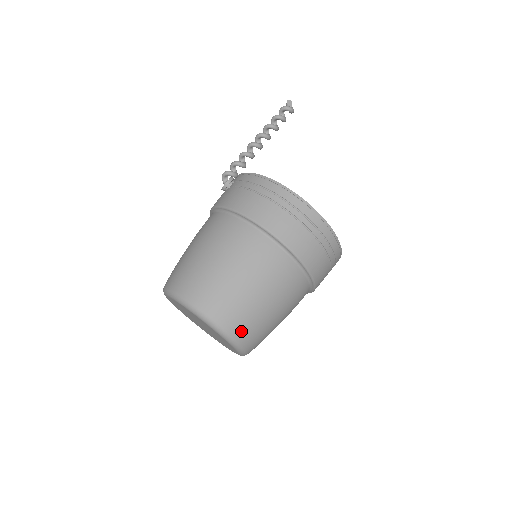
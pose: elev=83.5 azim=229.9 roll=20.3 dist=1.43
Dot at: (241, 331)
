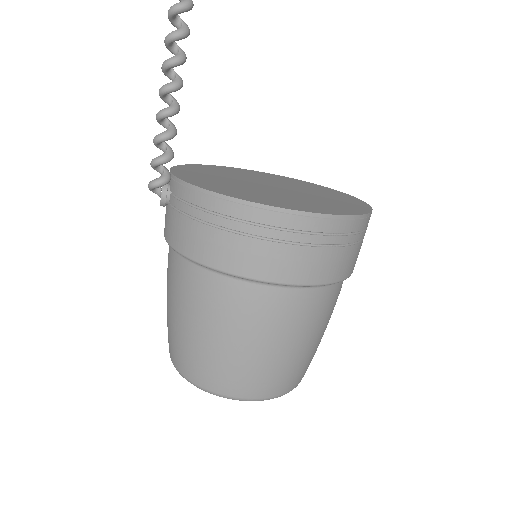
Dot at: (286, 385)
